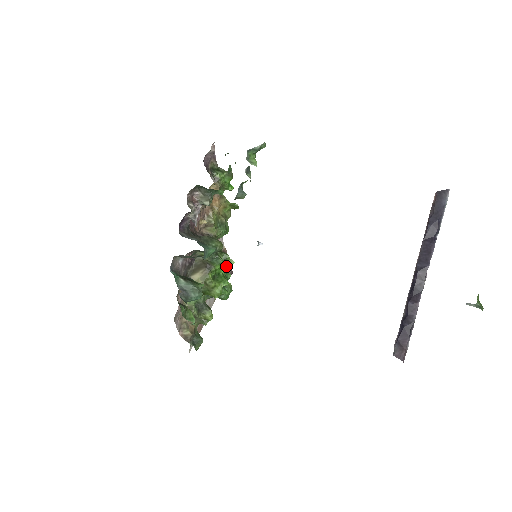
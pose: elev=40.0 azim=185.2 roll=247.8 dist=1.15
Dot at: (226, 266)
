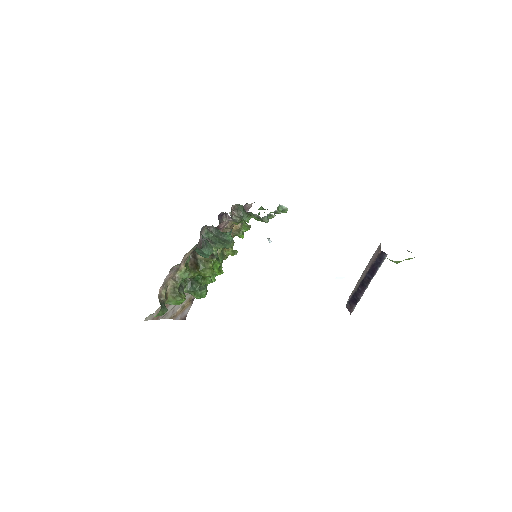
Dot at: (218, 270)
